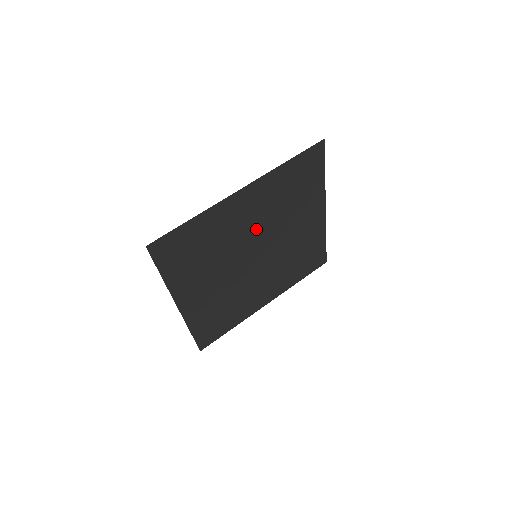
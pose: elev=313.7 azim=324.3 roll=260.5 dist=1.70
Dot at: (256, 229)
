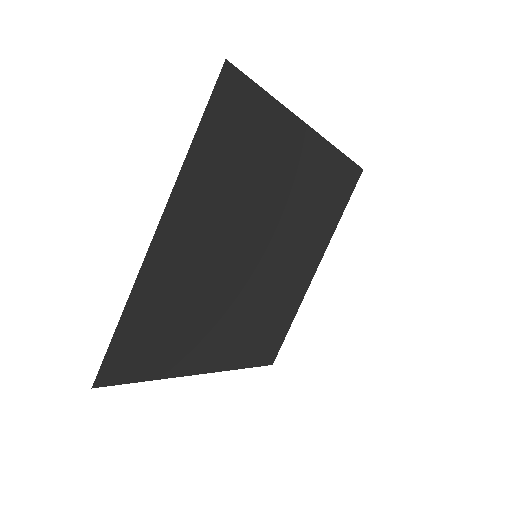
Dot at: (227, 239)
